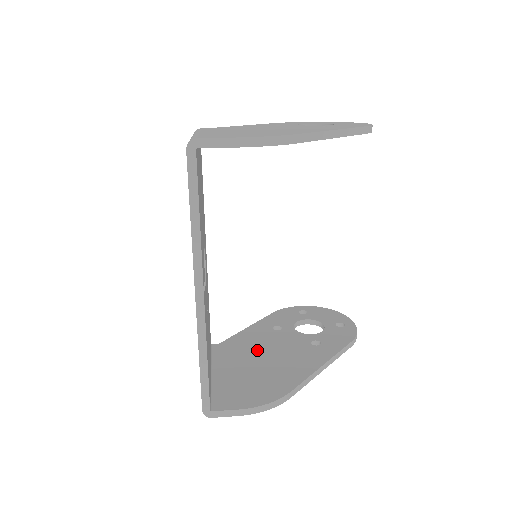
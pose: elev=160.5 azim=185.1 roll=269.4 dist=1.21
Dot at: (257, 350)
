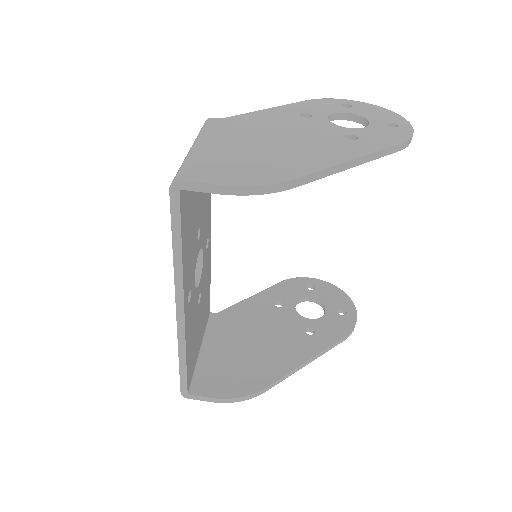
Dot at: (251, 329)
